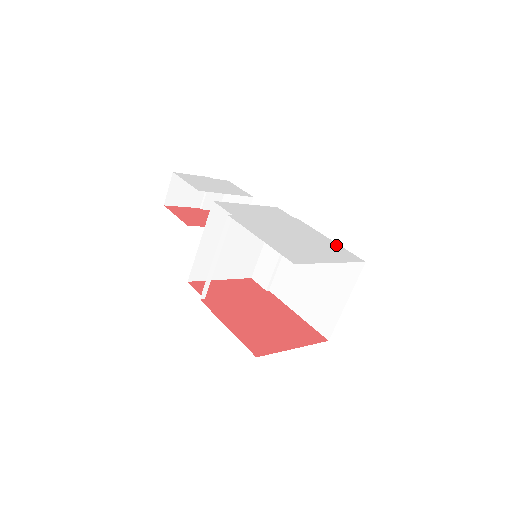
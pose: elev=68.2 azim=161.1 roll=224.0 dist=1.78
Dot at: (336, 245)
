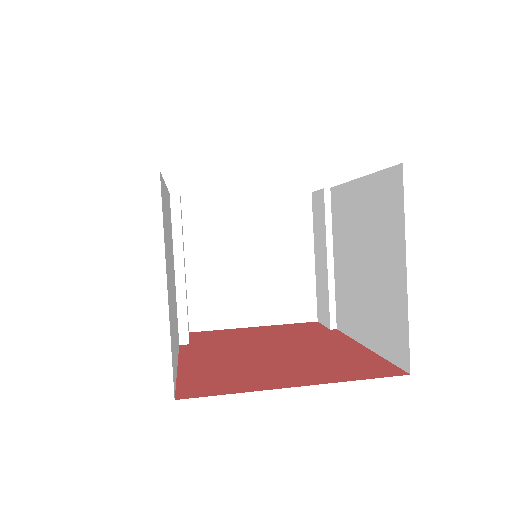
Dot at: occluded
